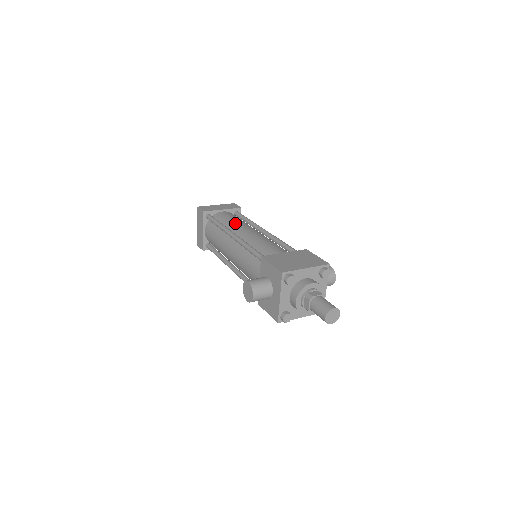
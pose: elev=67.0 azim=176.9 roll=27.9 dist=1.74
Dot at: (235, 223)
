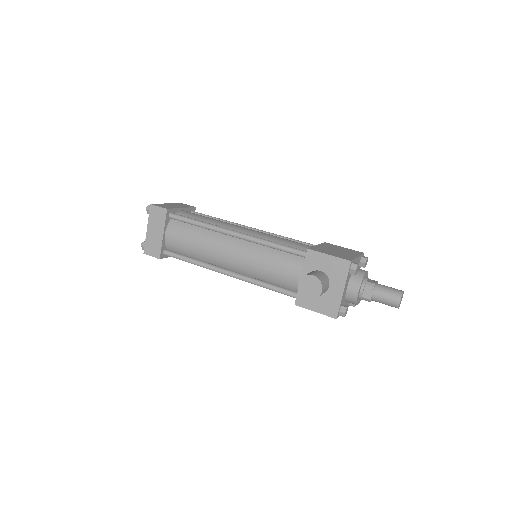
Dot at: (217, 221)
